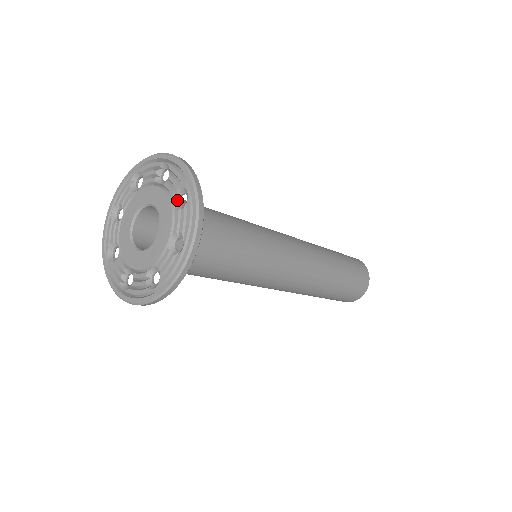
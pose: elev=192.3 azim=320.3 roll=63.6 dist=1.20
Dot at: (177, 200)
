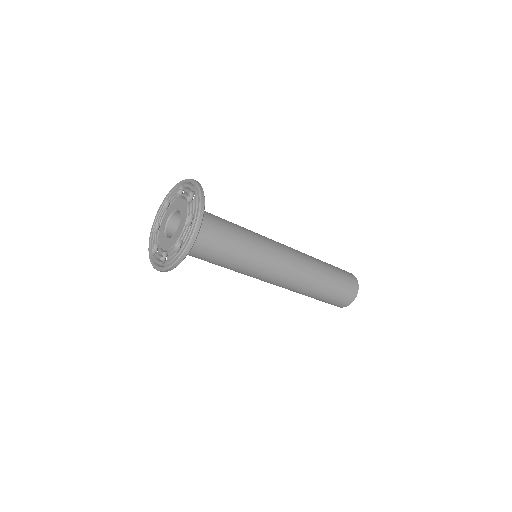
Dot at: (190, 219)
